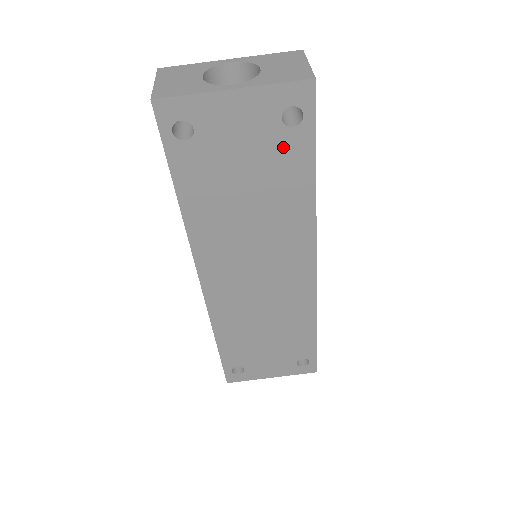
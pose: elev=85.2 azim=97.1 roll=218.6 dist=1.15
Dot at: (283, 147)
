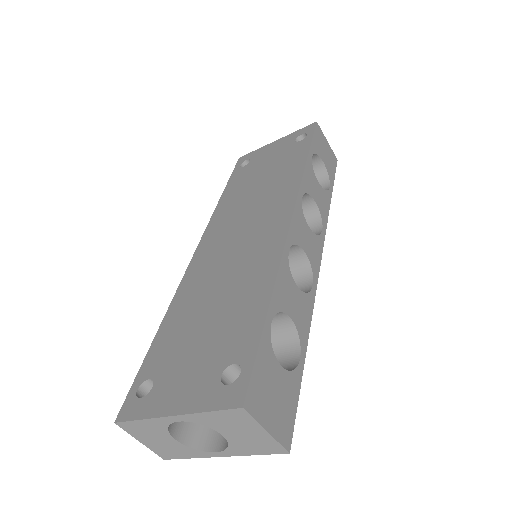
Dot at: occluded
